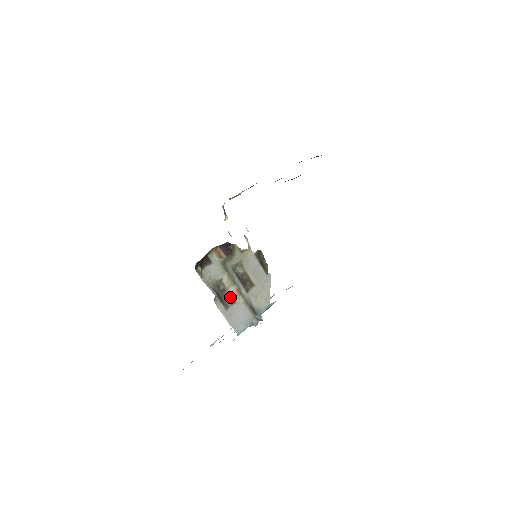
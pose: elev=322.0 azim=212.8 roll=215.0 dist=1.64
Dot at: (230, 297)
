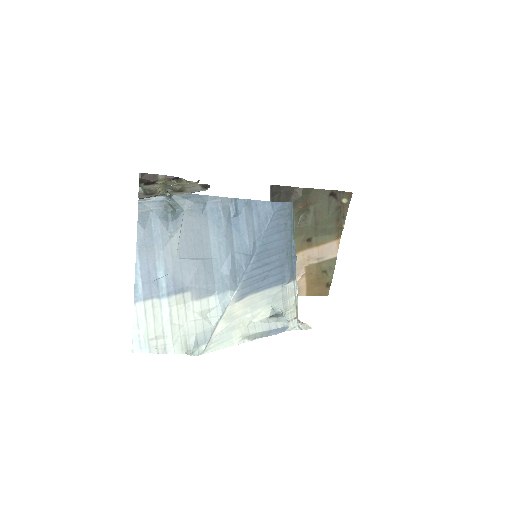
Dot at: occluded
